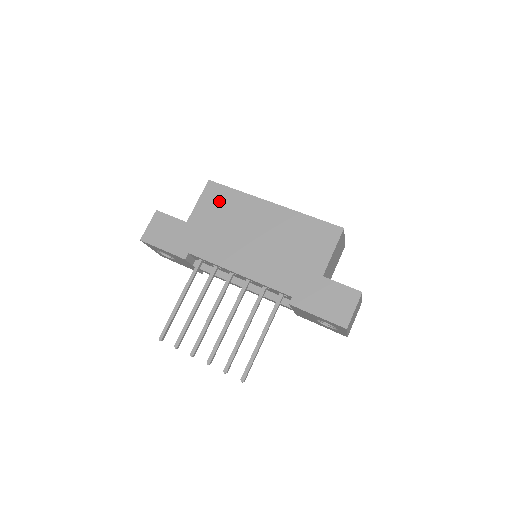
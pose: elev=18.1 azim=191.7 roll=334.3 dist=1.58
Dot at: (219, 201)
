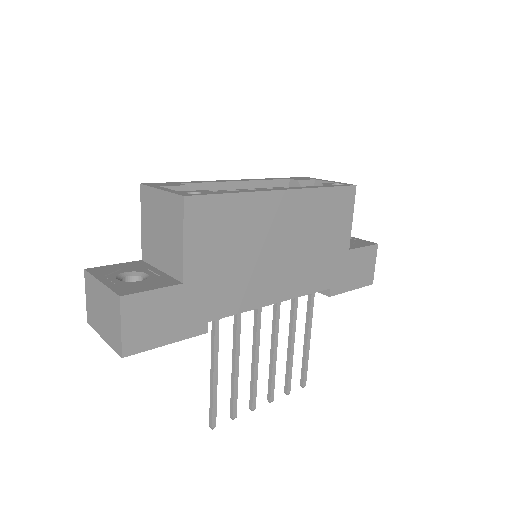
Dot at: (216, 224)
